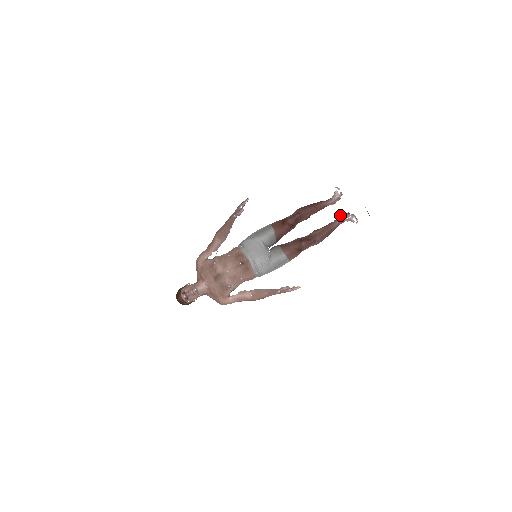
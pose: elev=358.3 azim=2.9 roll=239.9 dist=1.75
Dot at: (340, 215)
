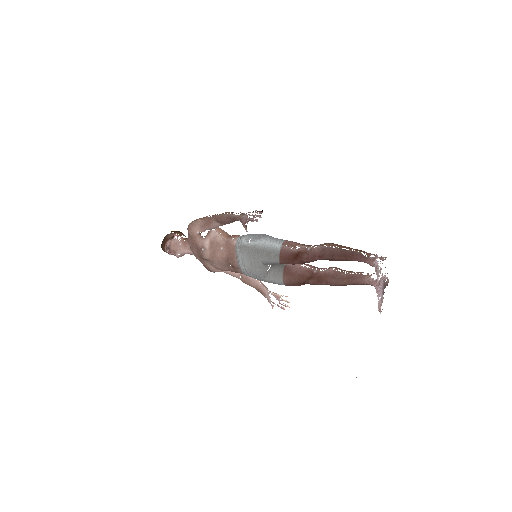
Dot at: (375, 279)
